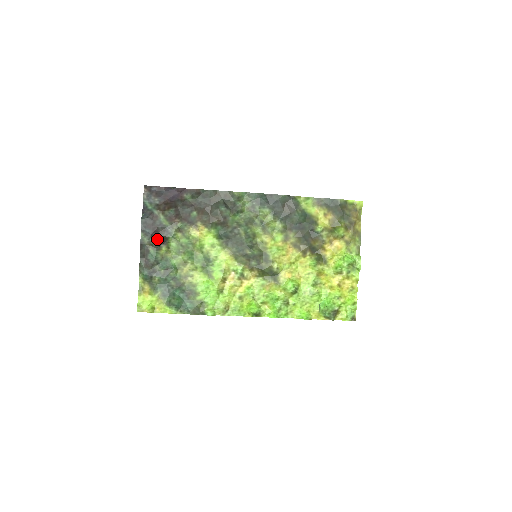
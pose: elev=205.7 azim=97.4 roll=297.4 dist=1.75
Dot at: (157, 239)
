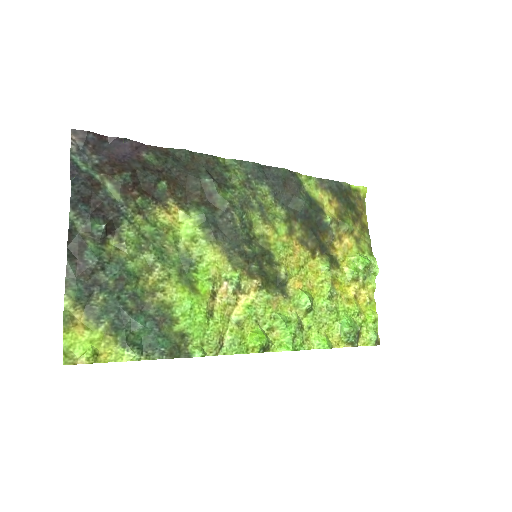
Dot at: (102, 223)
